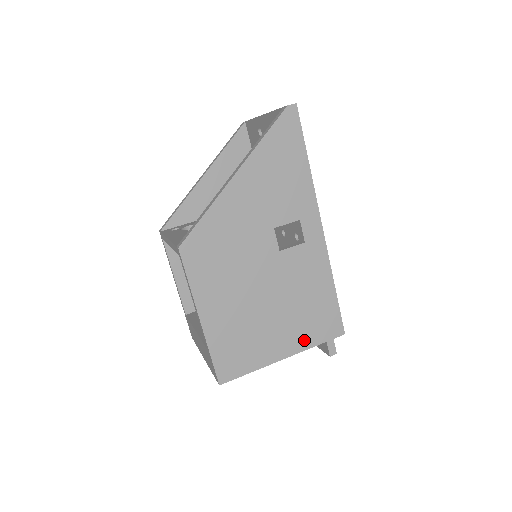
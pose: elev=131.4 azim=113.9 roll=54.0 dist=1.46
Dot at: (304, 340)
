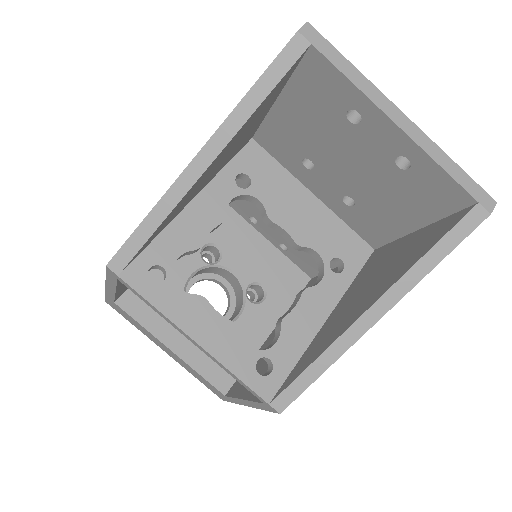
Dot at: occluded
